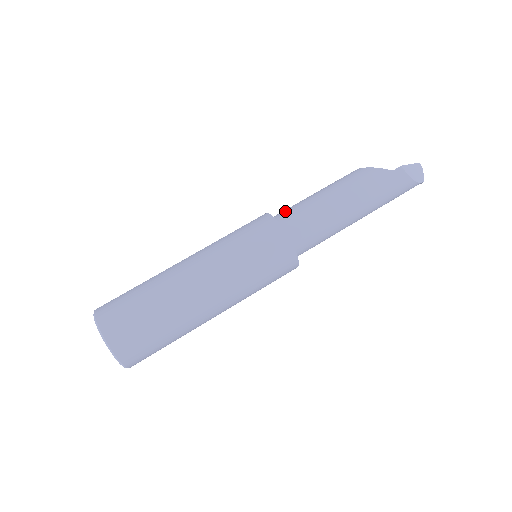
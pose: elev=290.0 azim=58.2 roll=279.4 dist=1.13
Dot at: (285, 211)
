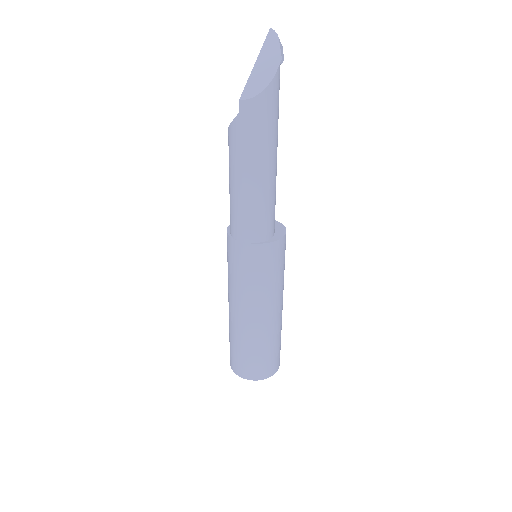
Dot at: (230, 220)
